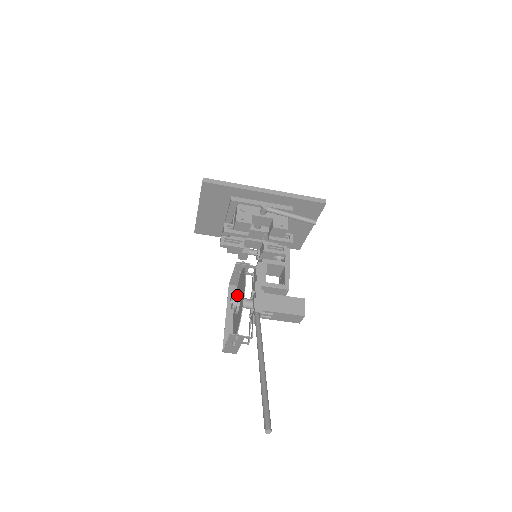
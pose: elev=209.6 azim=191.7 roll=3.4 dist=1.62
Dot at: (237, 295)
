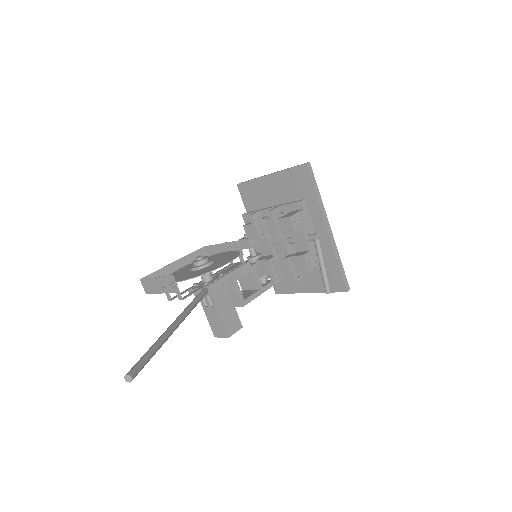
Dot at: (210, 260)
